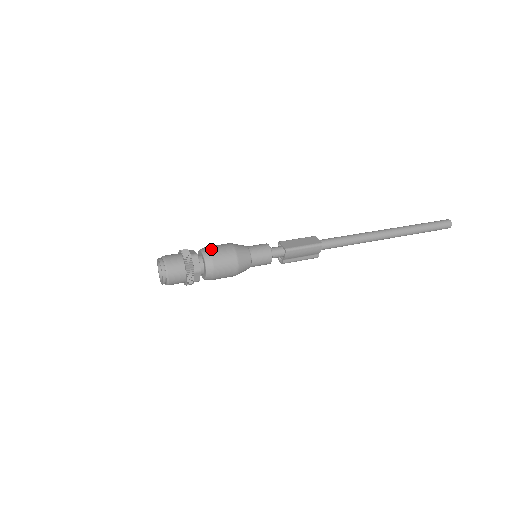
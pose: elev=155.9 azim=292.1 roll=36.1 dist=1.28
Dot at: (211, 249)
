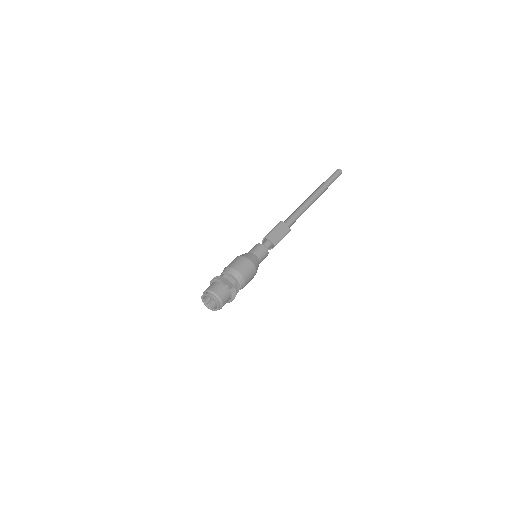
Dot at: (241, 272)
